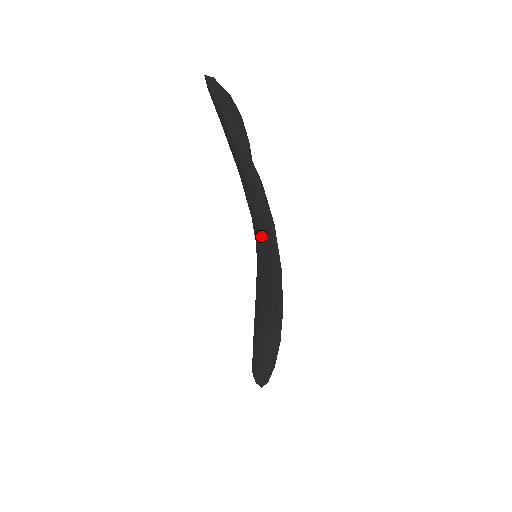
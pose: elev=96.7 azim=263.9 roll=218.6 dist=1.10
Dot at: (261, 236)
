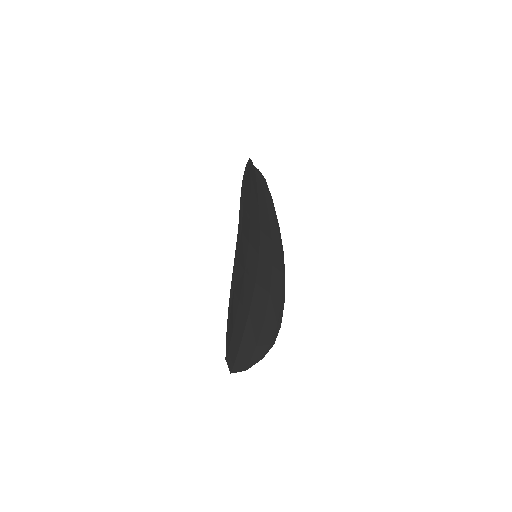
Dot at: (268, 298)
